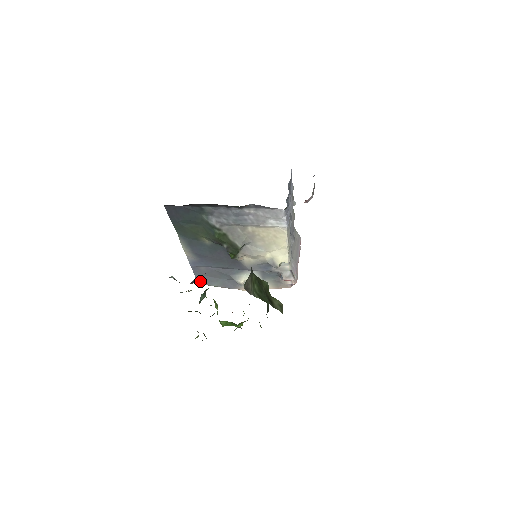
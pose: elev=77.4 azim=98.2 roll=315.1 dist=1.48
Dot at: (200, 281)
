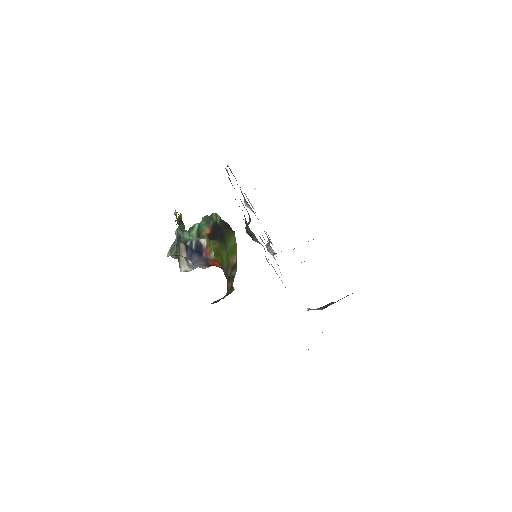
Dot at: occluded
